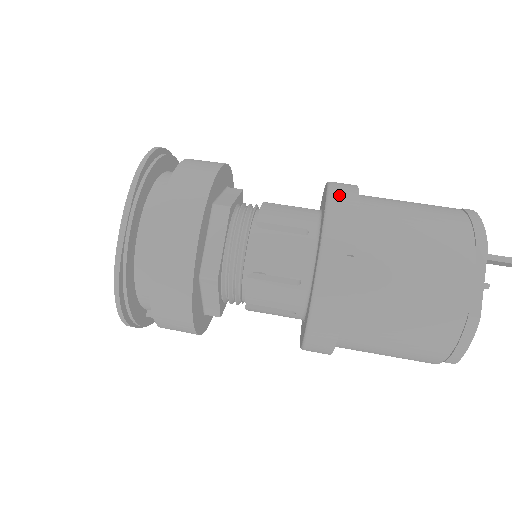
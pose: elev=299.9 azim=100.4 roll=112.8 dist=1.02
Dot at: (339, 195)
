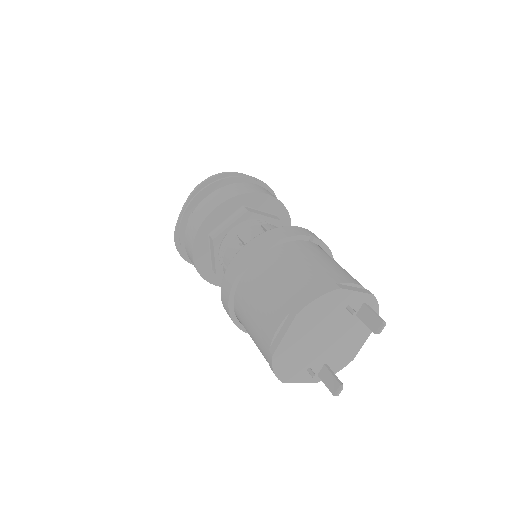
Dot at: occluded
